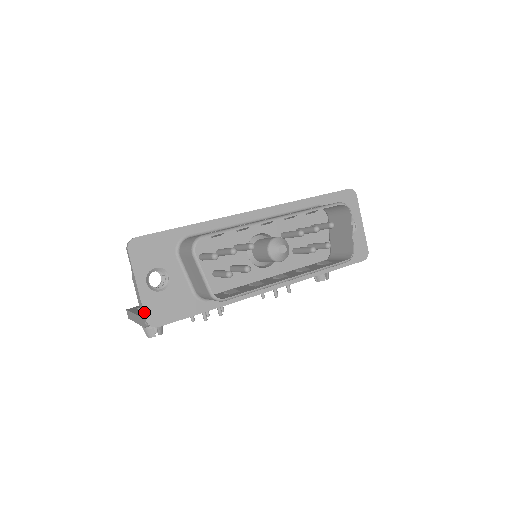
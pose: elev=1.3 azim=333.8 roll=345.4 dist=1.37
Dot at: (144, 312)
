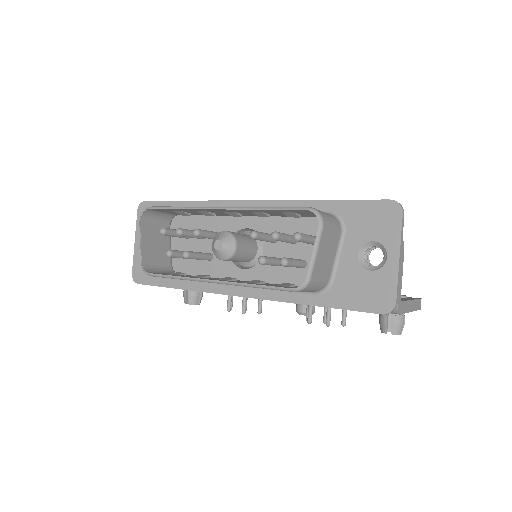
Dot at: (133, 266)
